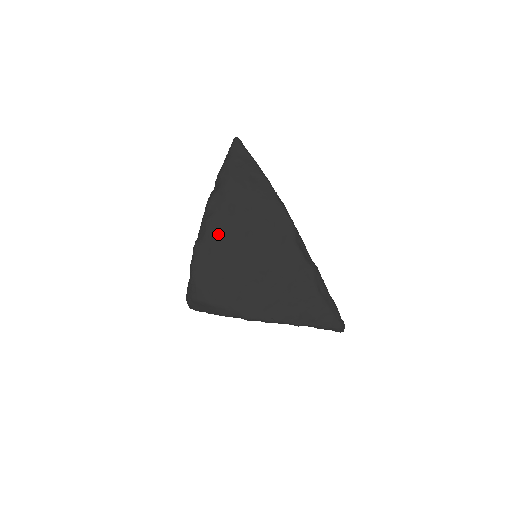
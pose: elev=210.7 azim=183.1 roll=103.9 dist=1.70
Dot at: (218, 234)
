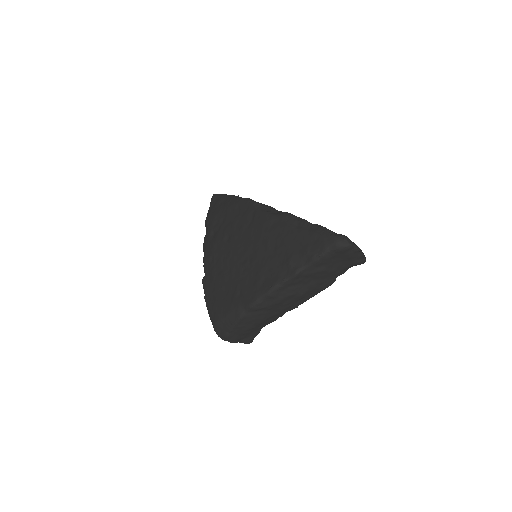
Dot at: (211, 259)
